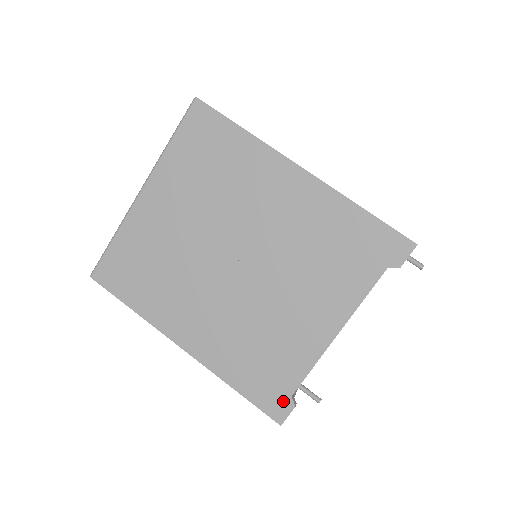
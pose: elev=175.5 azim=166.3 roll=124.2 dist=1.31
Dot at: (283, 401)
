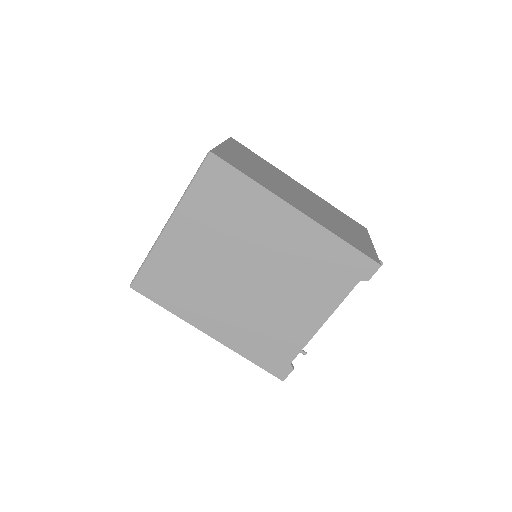
Dot at: (285, 366)
